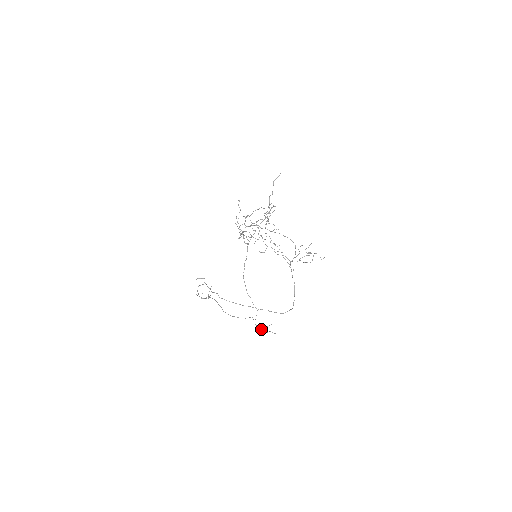
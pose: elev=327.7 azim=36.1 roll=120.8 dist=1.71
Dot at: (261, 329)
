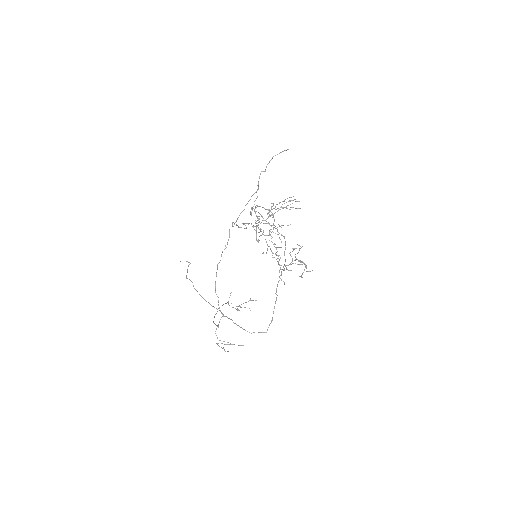
Dot at: (222, 343)
